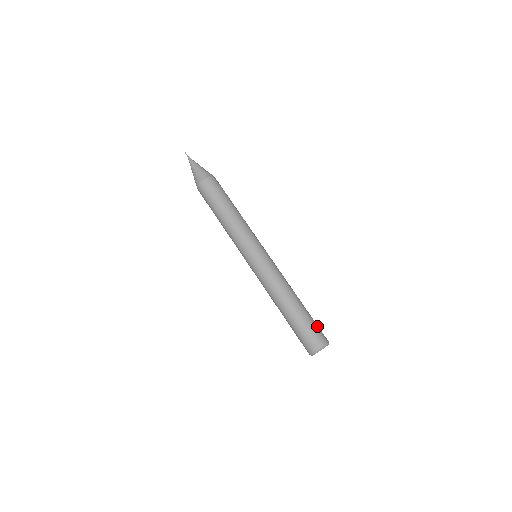
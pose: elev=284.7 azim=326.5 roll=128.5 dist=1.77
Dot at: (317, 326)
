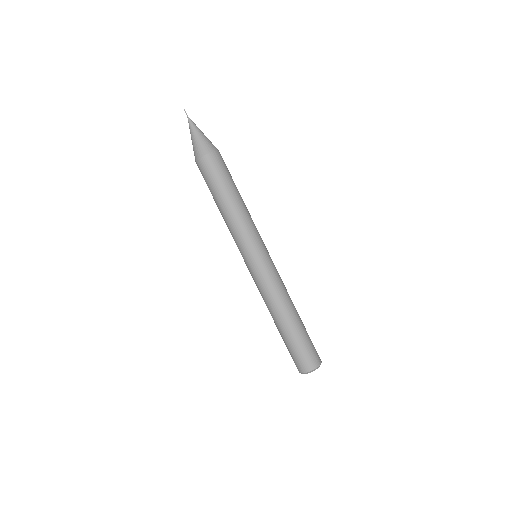
Dot at: occluded
